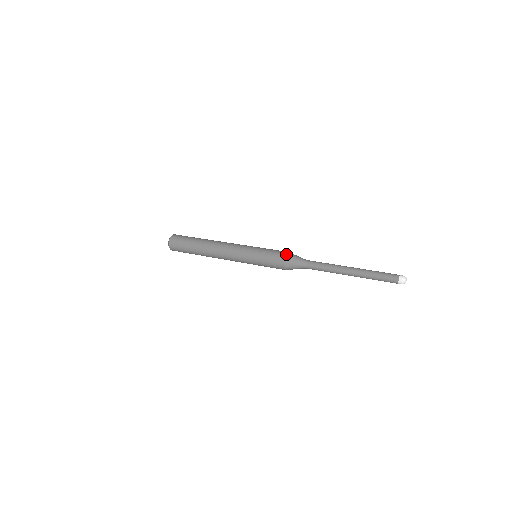
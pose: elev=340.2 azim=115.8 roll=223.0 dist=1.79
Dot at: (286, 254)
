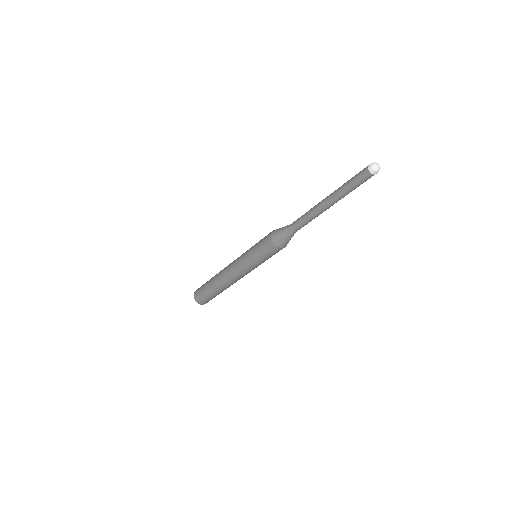
Dot at: occluded
